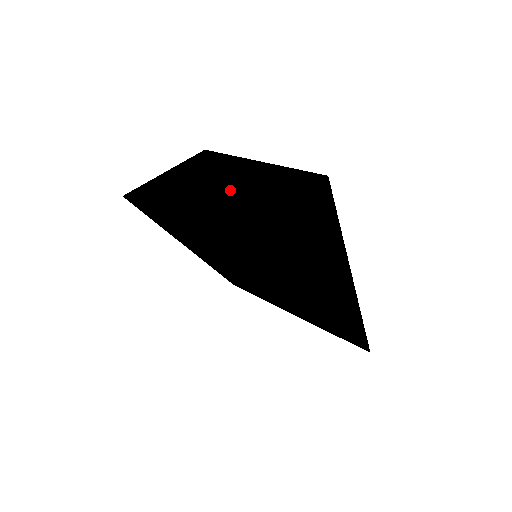
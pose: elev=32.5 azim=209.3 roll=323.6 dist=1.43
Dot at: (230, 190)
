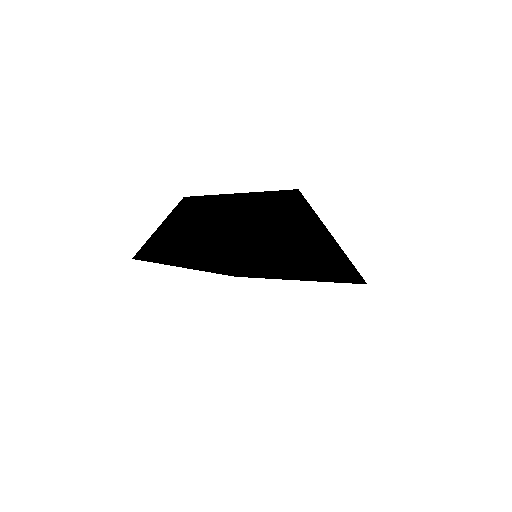
Dot at: (225, 225)
